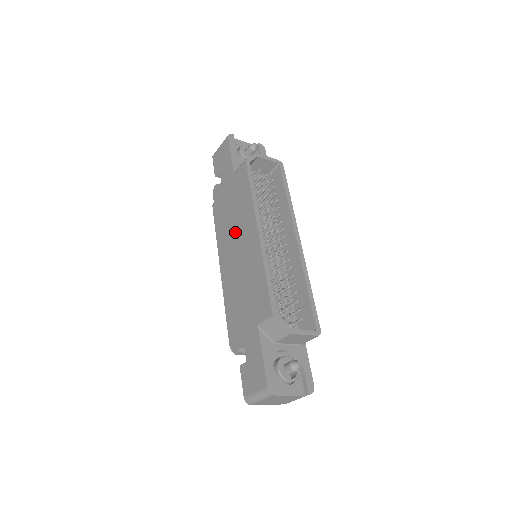
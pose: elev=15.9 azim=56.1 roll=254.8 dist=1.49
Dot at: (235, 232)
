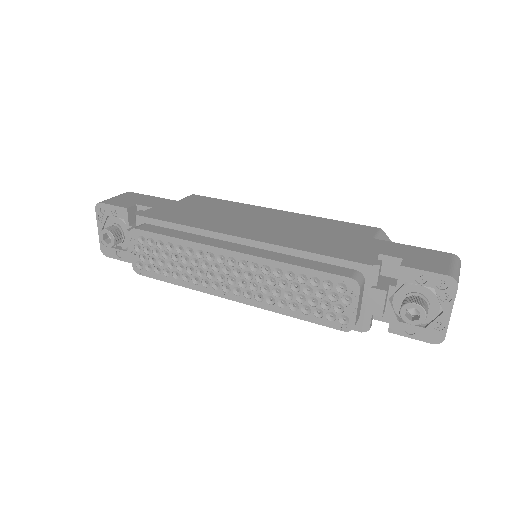
Dot at: (238, 218)
